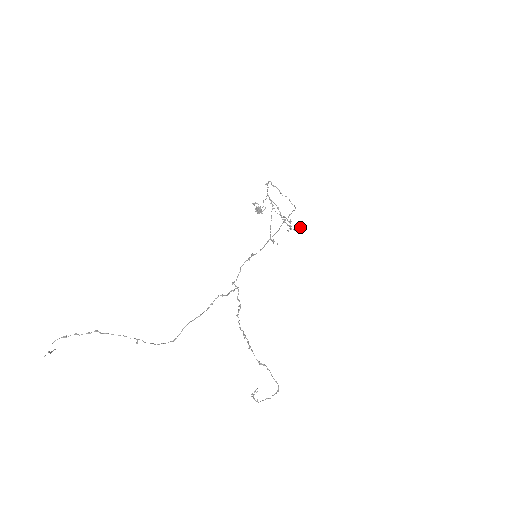
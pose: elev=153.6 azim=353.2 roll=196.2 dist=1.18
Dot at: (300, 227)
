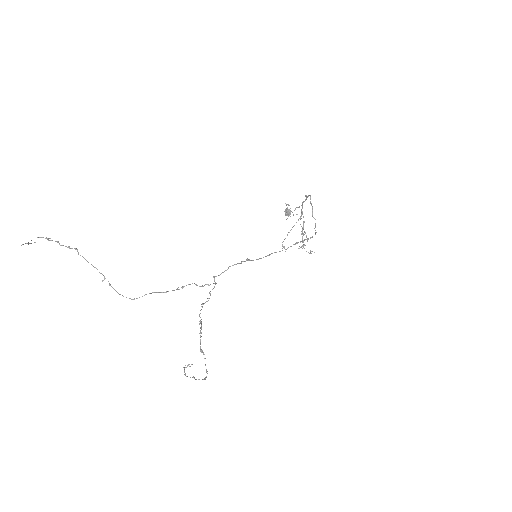
Dot at: (312, 251)
